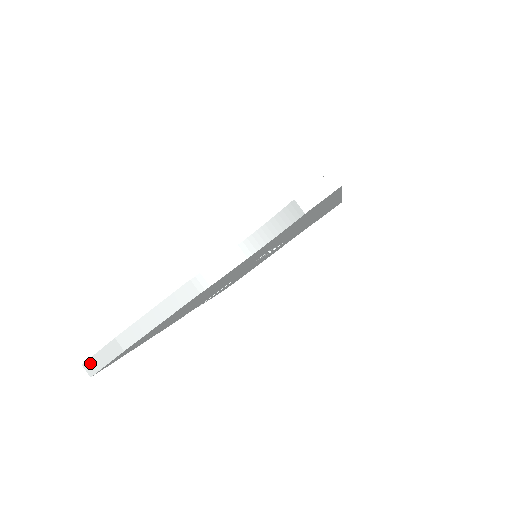
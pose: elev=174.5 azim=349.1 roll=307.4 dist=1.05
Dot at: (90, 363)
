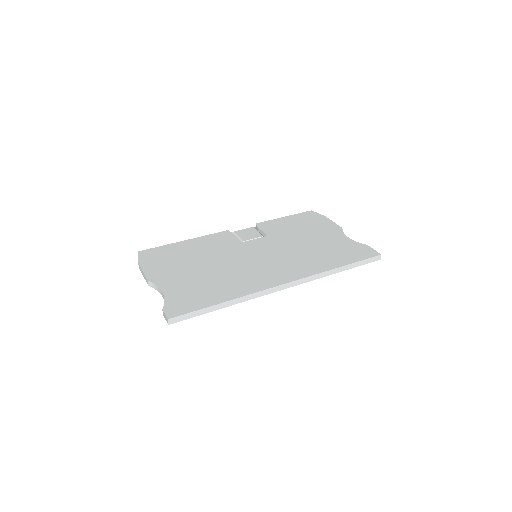
Dot at: (138, 255)
